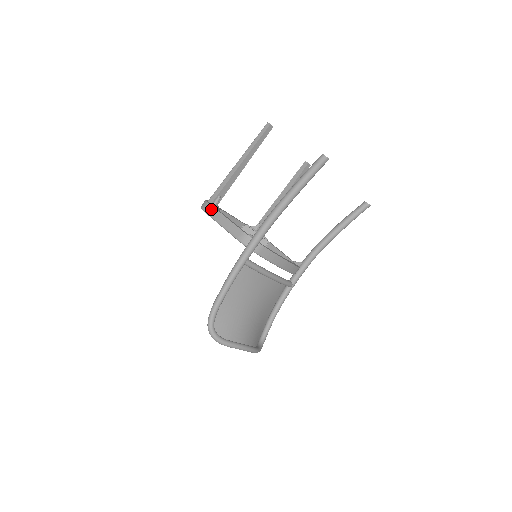
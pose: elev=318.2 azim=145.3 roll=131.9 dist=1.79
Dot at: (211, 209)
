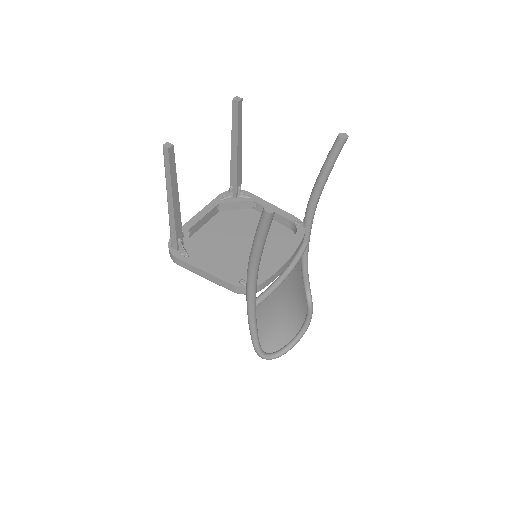
Dot at: (183, 264)
